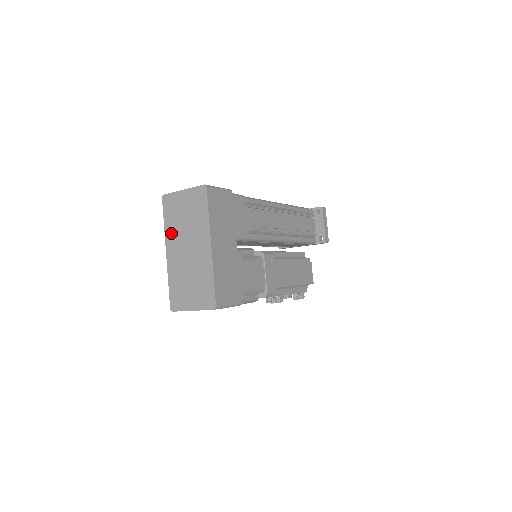
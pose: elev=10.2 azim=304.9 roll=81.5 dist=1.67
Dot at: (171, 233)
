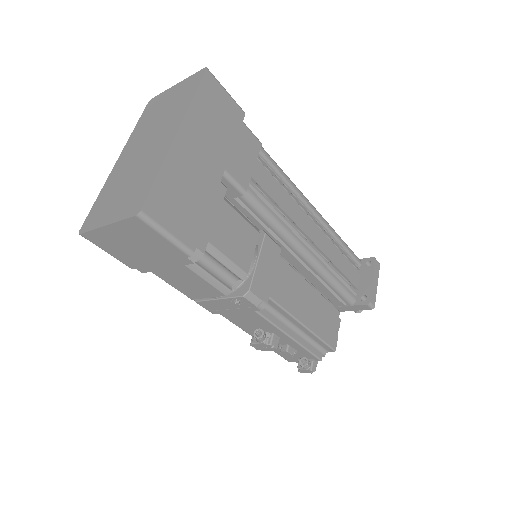
Dot at: (136, 135)
